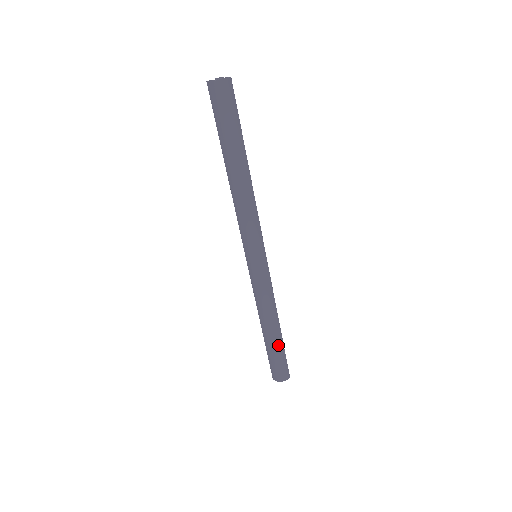
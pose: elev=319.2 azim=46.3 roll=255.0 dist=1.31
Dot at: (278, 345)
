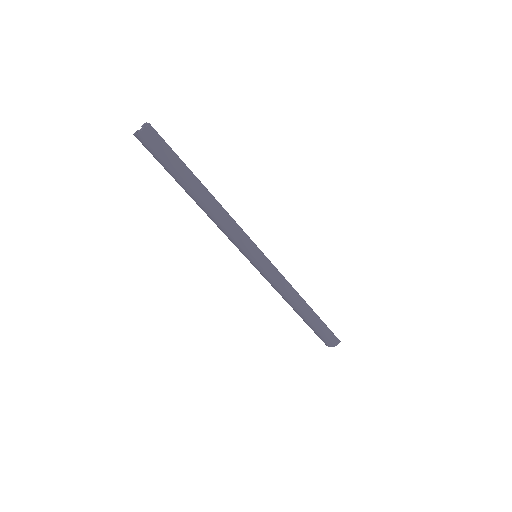
Dot at: (314, 321)
